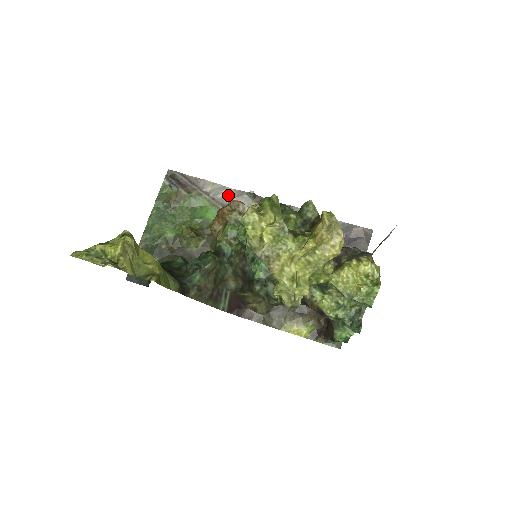
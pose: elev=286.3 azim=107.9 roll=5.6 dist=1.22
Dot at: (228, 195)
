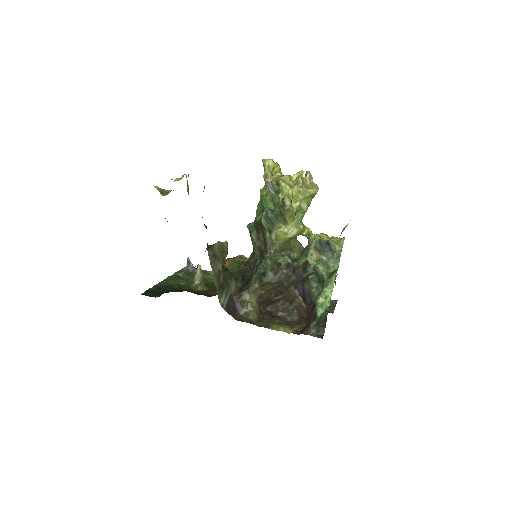
Dot at: occluded
